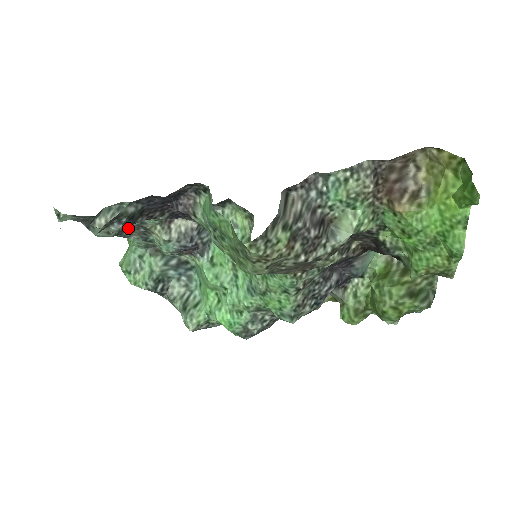
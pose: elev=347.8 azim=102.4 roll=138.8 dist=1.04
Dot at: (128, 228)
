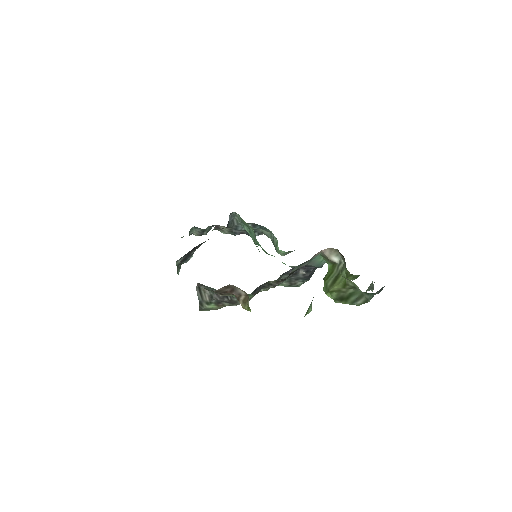
Dot at: (211, 226)
